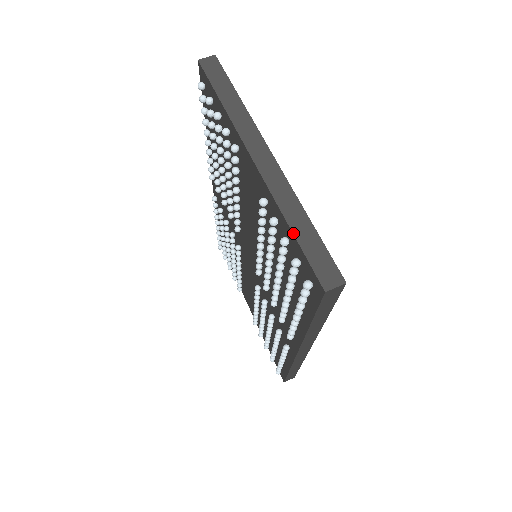
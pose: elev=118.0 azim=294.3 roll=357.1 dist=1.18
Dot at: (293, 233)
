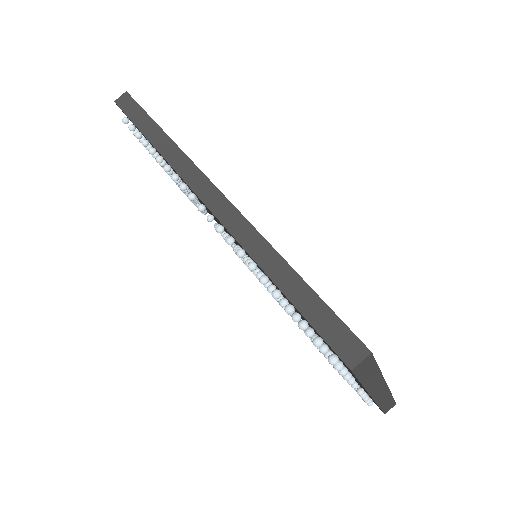
Dot at: (381, 409)
